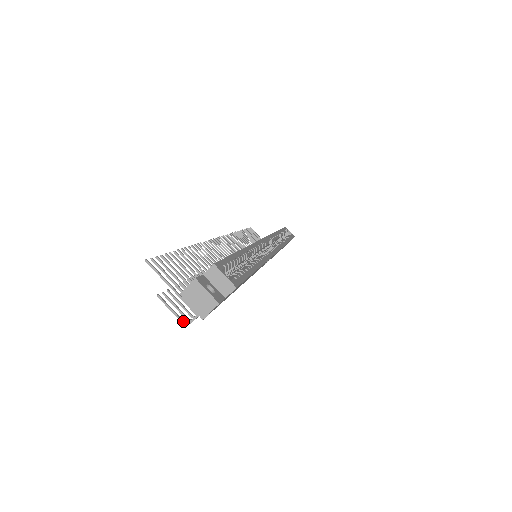
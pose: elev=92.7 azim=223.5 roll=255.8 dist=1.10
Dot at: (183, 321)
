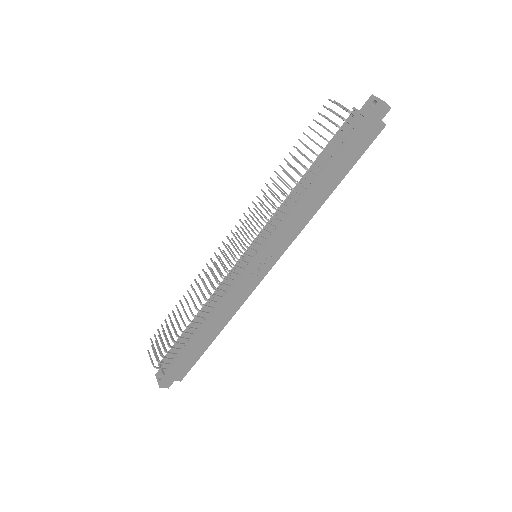
Dot at: (348, 110)
